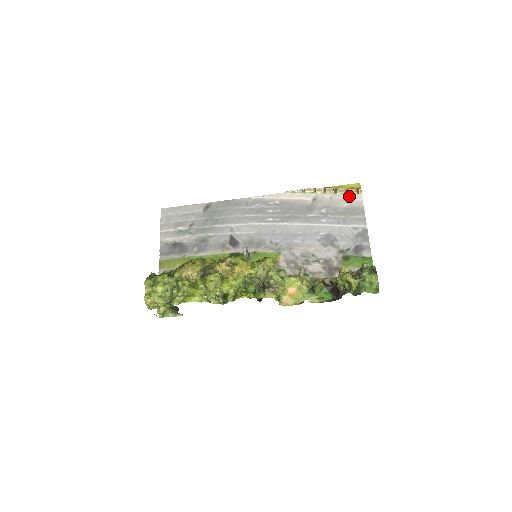
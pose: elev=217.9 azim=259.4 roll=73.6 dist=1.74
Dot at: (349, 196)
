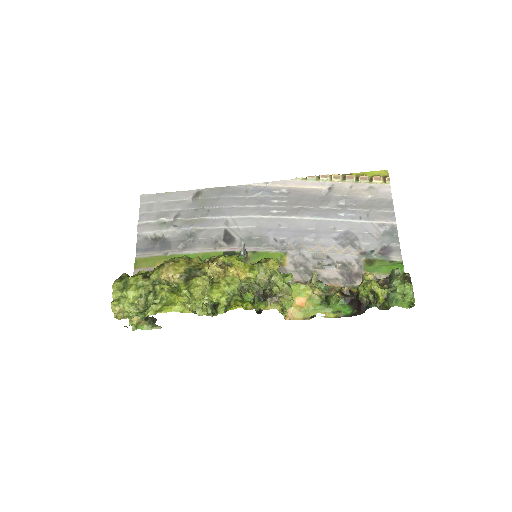
Dot at: (374, 185)
